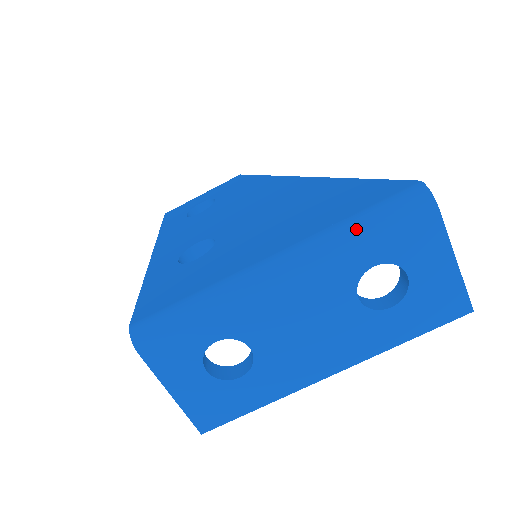
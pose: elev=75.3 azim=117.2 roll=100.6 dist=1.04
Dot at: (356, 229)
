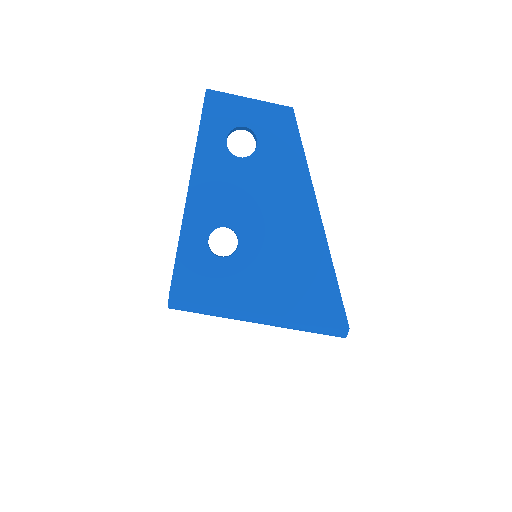
Dot at: (306, 330)
